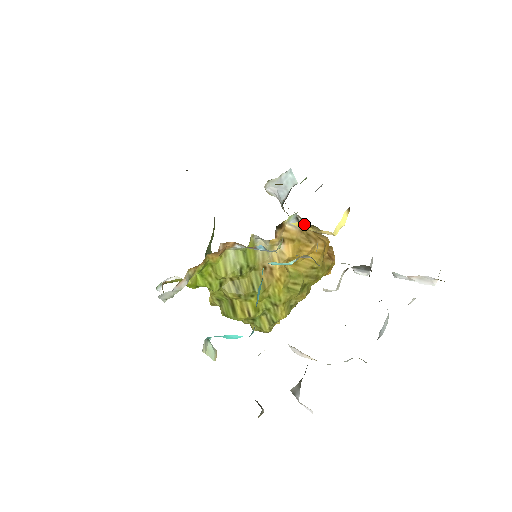
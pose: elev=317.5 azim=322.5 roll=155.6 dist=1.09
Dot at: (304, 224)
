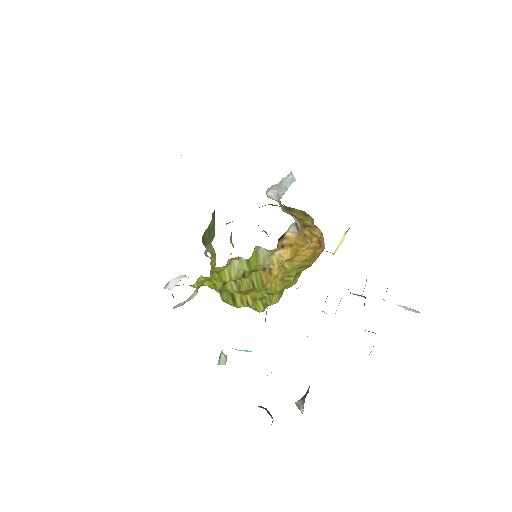
Dot at: (301, 226)
